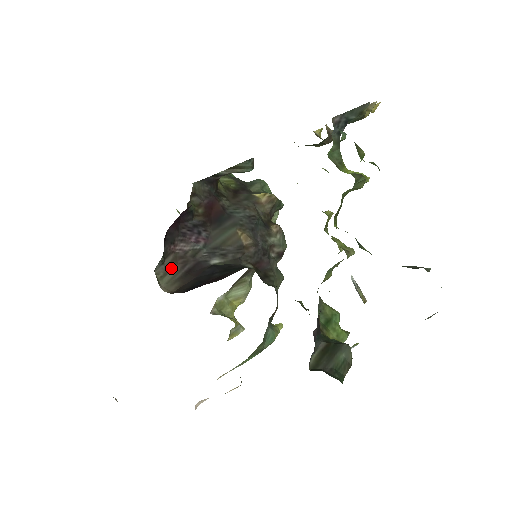
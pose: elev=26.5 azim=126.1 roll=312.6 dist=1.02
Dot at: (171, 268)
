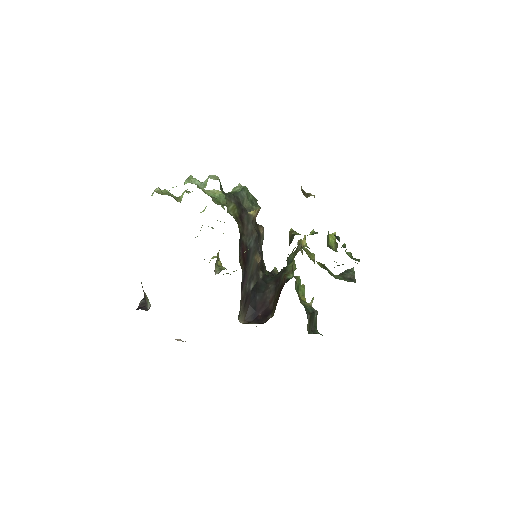
Dot at: (240, 309)
